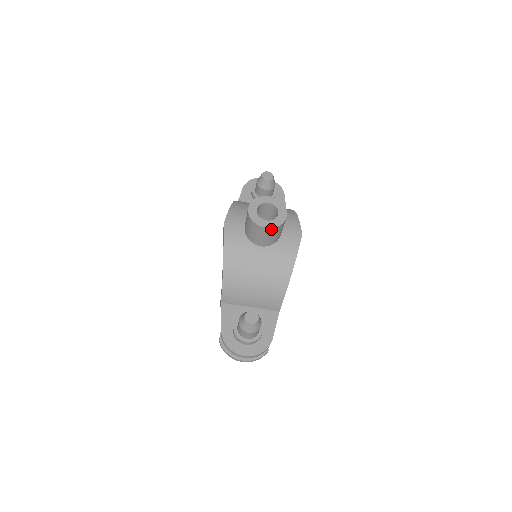
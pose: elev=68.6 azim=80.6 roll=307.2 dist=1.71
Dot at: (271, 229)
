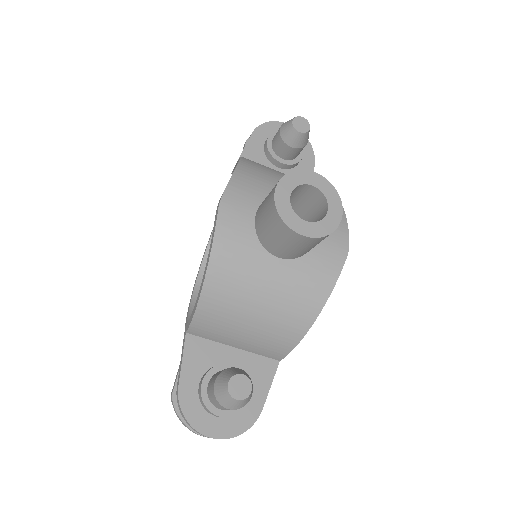
Dot at: (310, 239)
